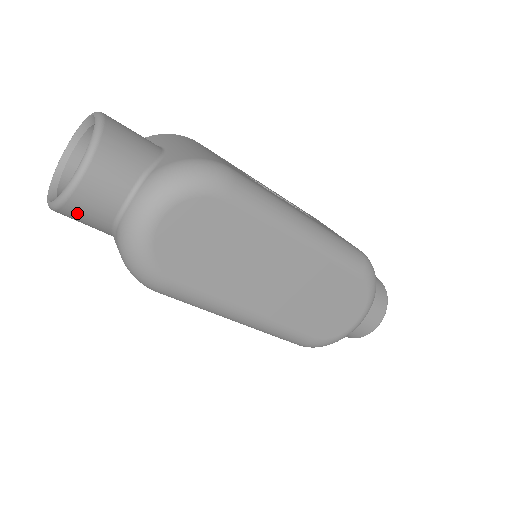
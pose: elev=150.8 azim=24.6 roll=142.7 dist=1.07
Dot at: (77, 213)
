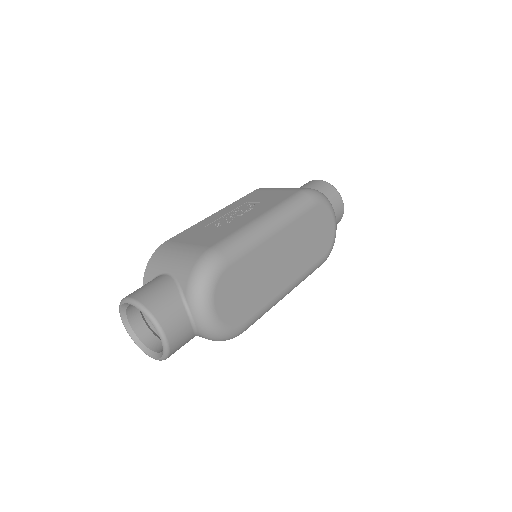
Dot at: occluded
